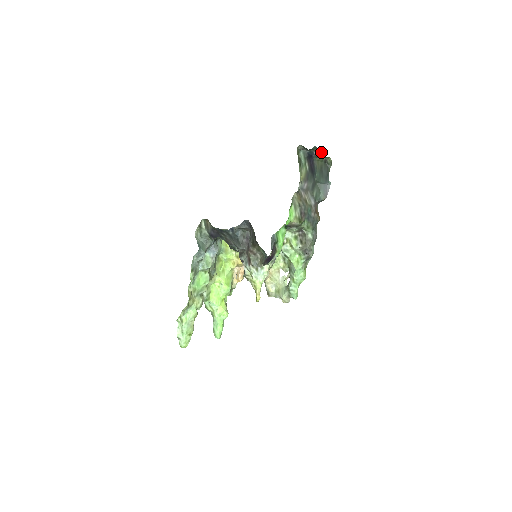
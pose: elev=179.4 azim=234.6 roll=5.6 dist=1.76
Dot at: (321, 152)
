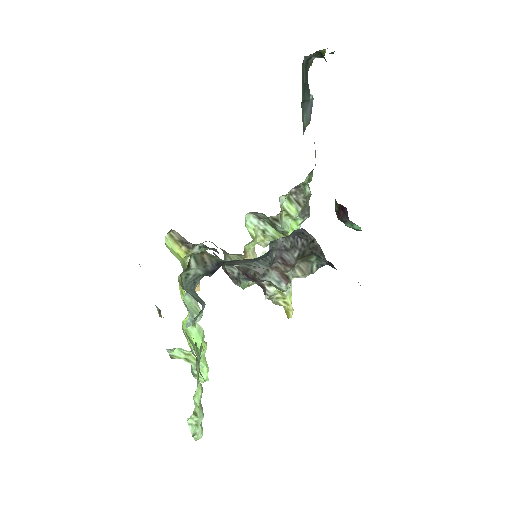
Dot at: (323, 53)
